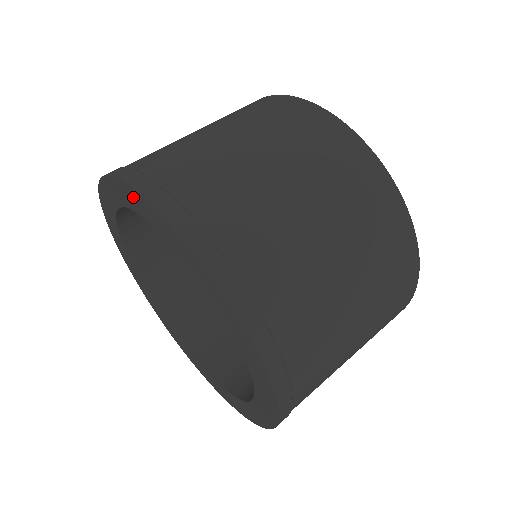
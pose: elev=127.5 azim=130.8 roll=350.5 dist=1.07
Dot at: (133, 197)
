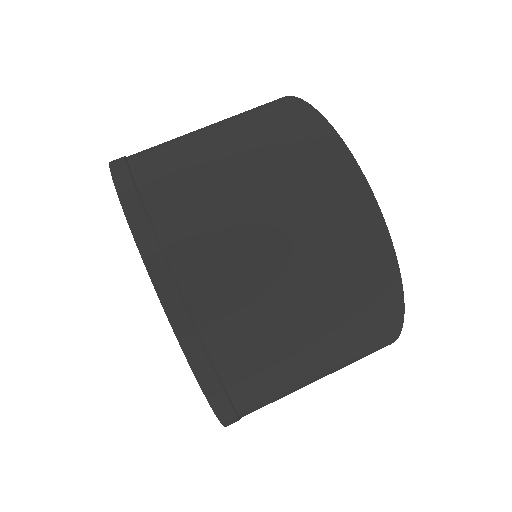
Dot at: occluded
